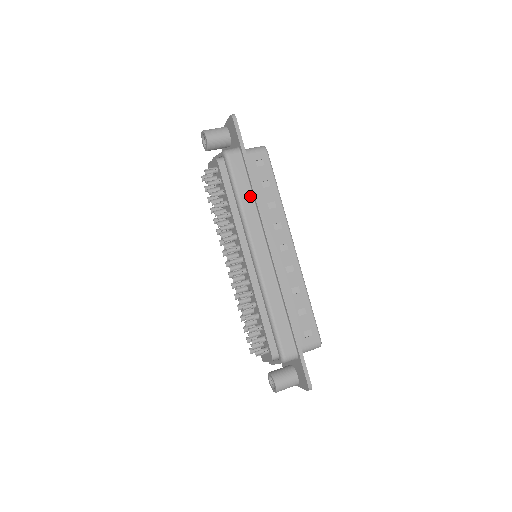
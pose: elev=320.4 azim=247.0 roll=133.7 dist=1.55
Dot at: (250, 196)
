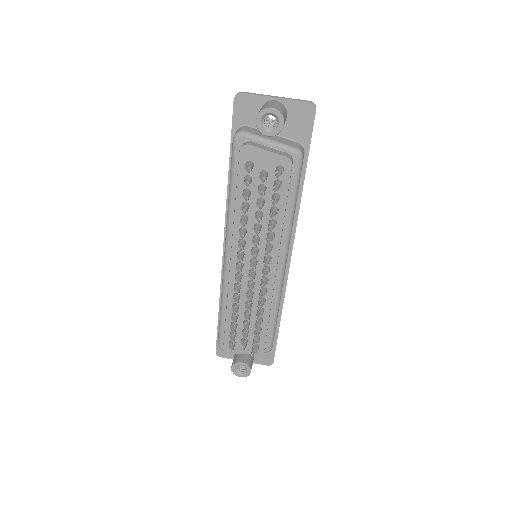
Dot at: (296, 204)
